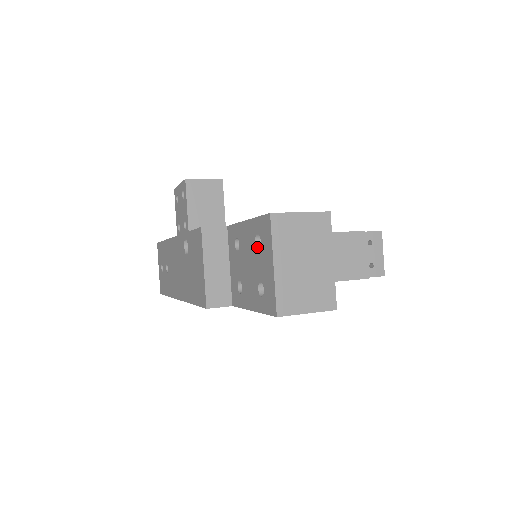
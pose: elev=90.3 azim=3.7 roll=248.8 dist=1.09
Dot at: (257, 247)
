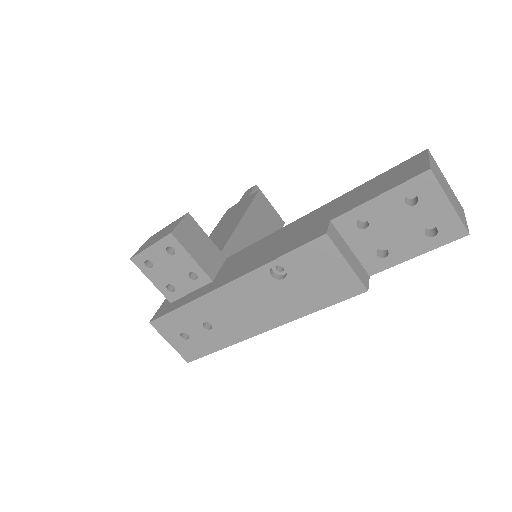
Dot at: (410, 206)
